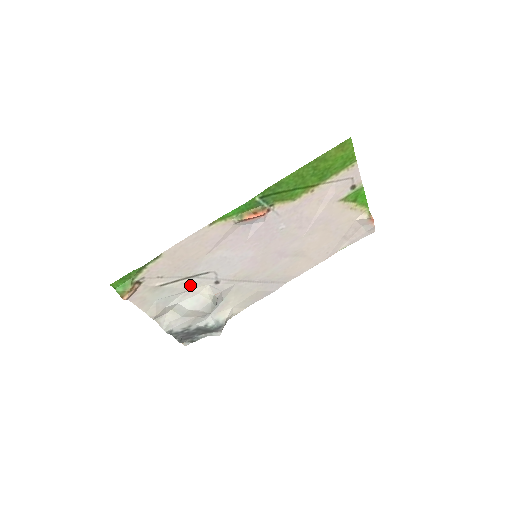
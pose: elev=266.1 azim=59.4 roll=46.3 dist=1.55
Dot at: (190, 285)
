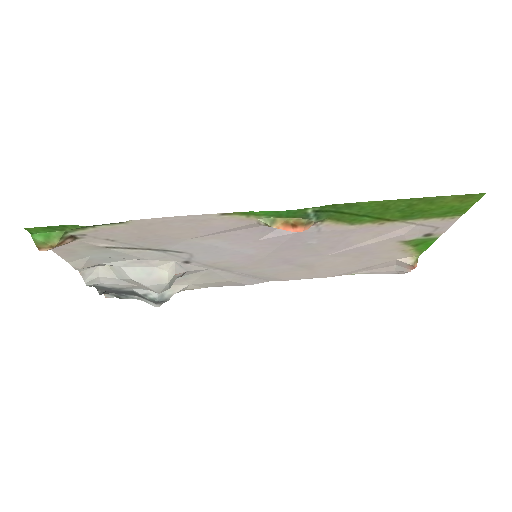
Dot at: (149, 256)
